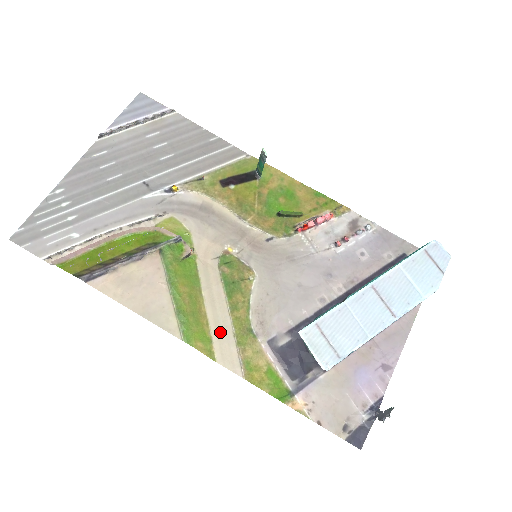
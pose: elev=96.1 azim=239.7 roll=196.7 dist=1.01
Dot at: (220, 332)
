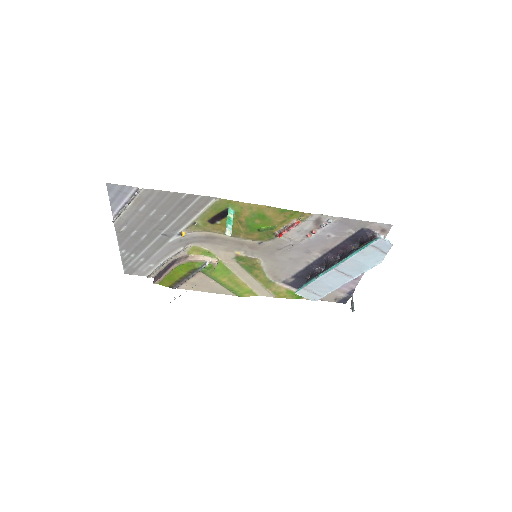
Dot at: (254, 286)
